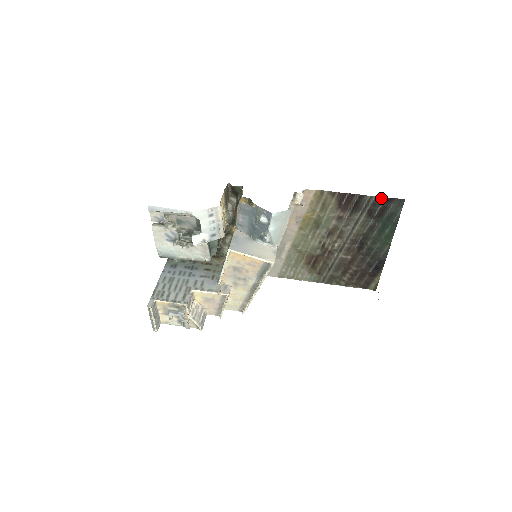
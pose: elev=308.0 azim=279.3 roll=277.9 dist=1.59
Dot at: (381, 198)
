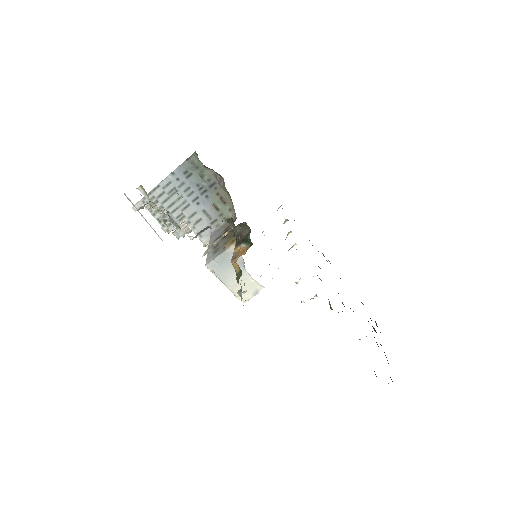
Dot at: occluded
